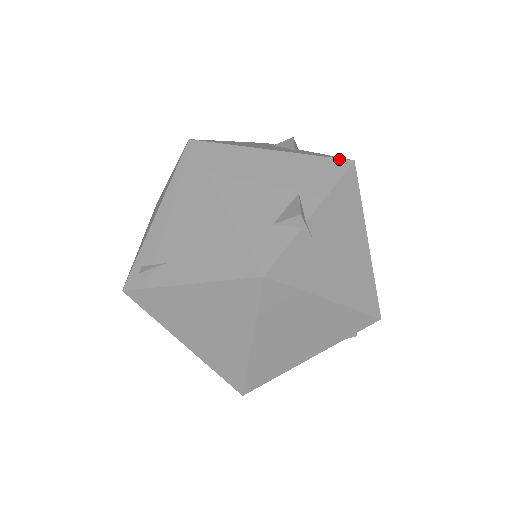
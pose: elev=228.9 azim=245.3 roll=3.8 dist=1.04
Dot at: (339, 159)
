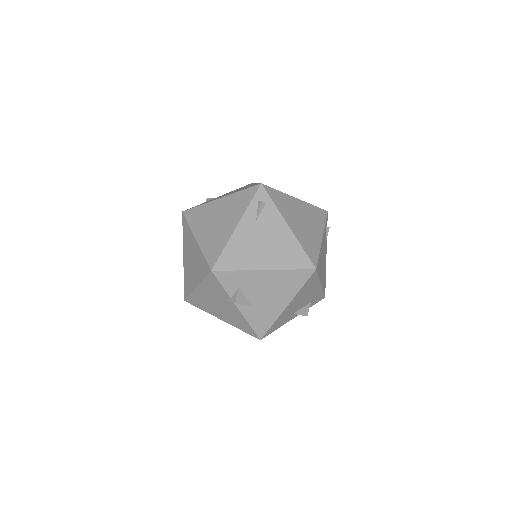
Dot at: occluded
